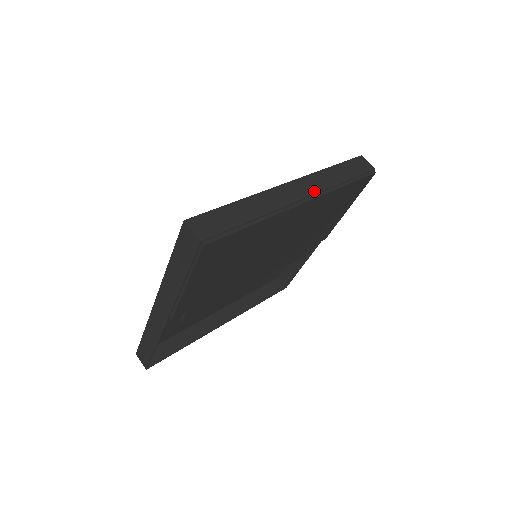
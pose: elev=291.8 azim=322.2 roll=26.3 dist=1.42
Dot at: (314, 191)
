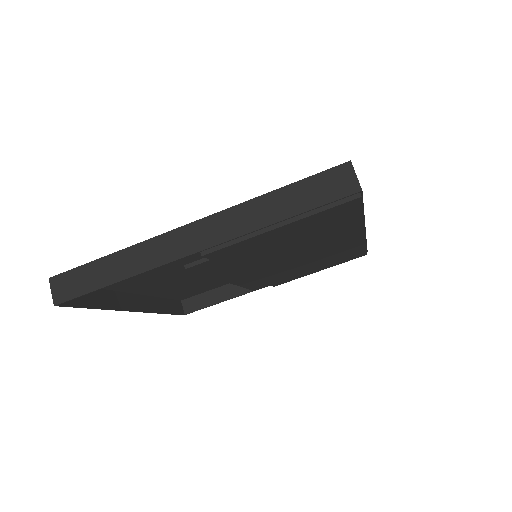
Dot at: occluded
